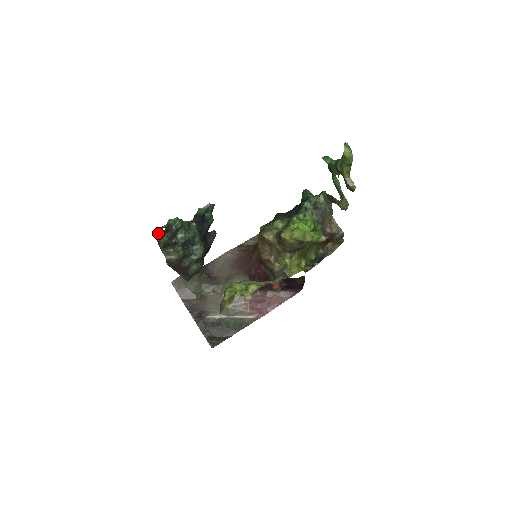
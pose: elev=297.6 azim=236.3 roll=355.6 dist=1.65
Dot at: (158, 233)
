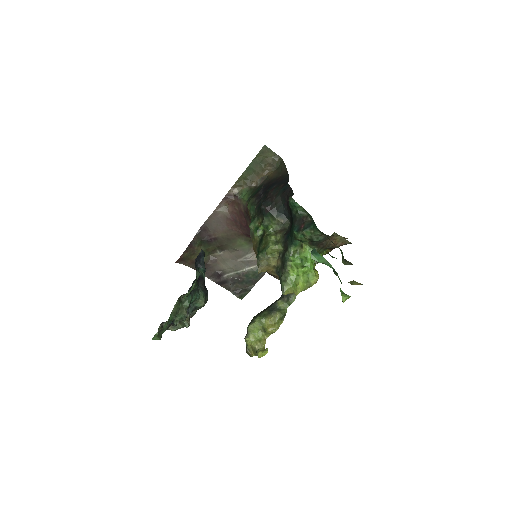
Dot at: occluded
